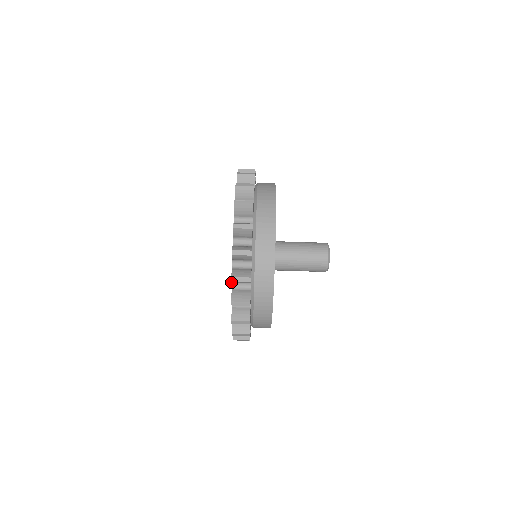
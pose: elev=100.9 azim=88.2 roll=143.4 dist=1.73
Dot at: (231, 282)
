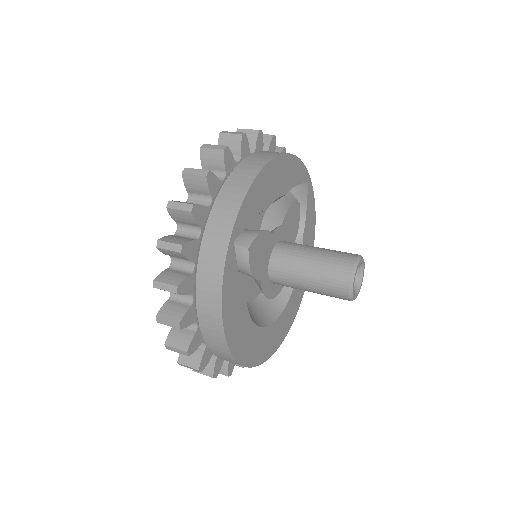
Dot at: occluded
